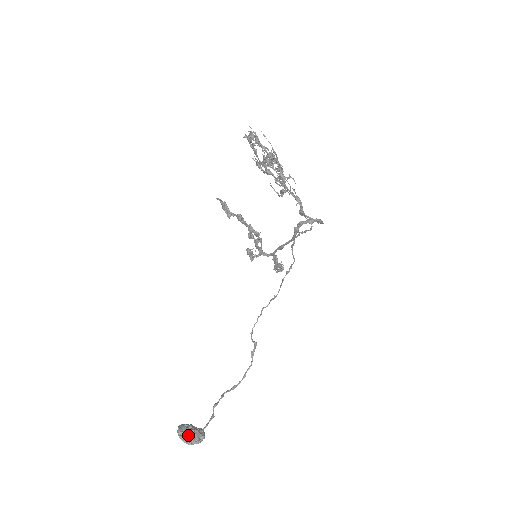
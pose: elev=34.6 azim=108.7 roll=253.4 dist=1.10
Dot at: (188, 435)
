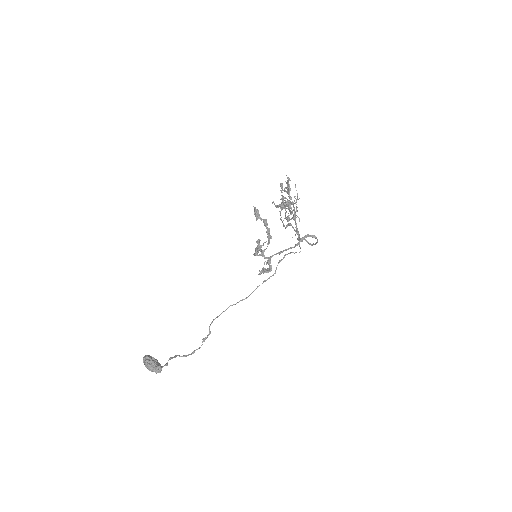
Dot at: (153, 361)
